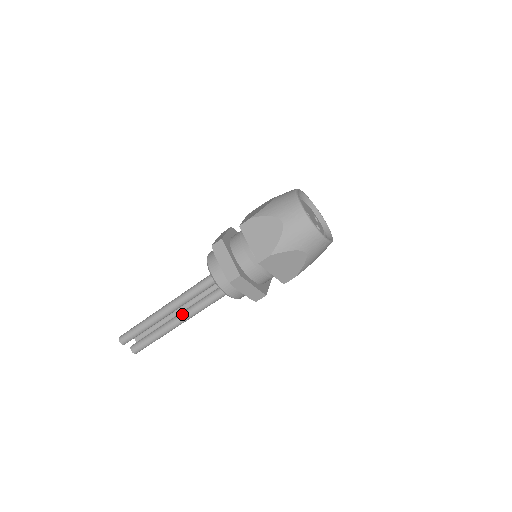
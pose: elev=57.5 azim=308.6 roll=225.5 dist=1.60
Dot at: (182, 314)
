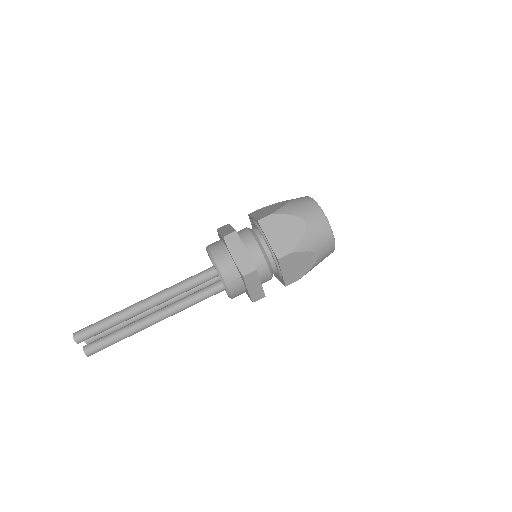
Dot at: (163, 311)
